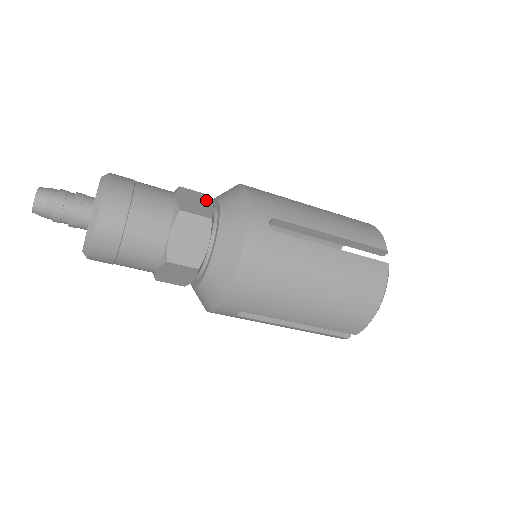
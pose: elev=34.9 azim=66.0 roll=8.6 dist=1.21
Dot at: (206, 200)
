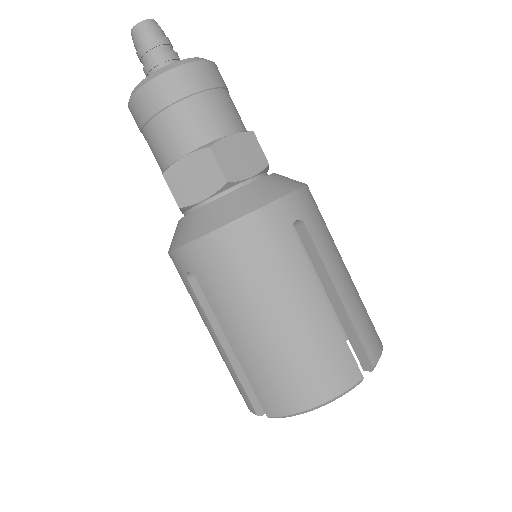
Dot at: occluded
